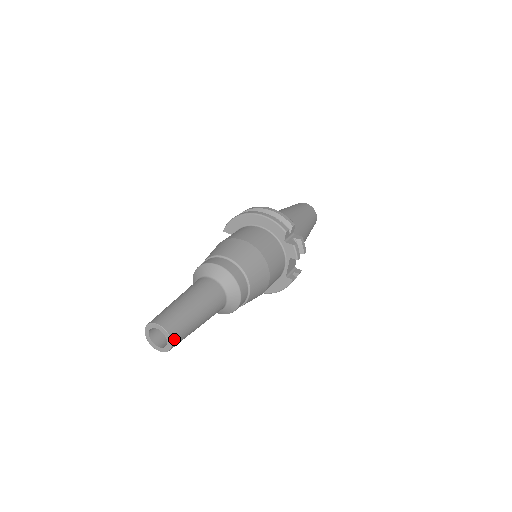
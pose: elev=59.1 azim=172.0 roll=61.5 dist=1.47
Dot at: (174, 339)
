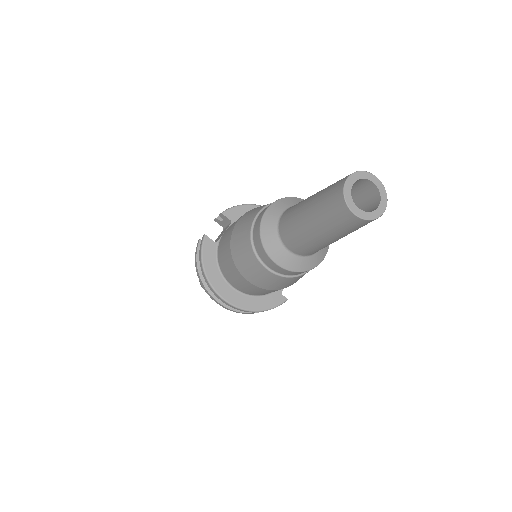
Dot at: (383, 208)
